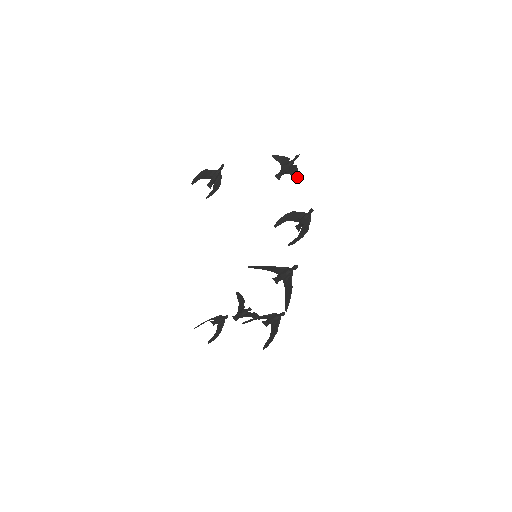
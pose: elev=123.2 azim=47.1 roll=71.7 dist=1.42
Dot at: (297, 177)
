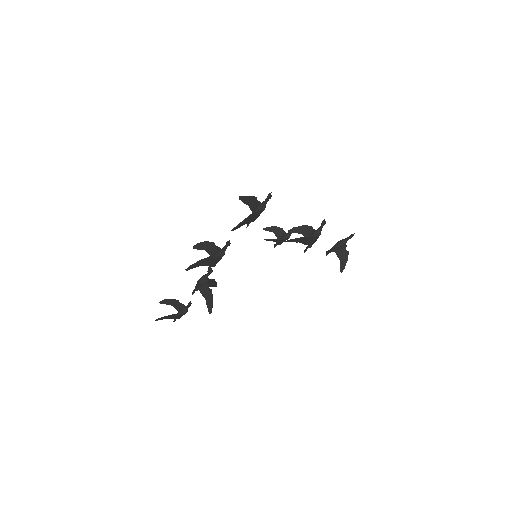
Dot at: (343, 266)
